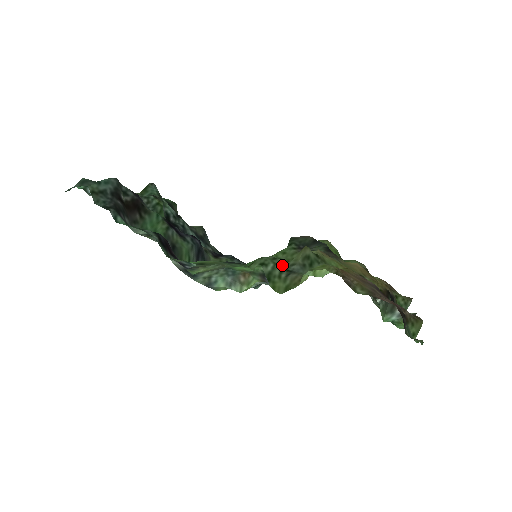
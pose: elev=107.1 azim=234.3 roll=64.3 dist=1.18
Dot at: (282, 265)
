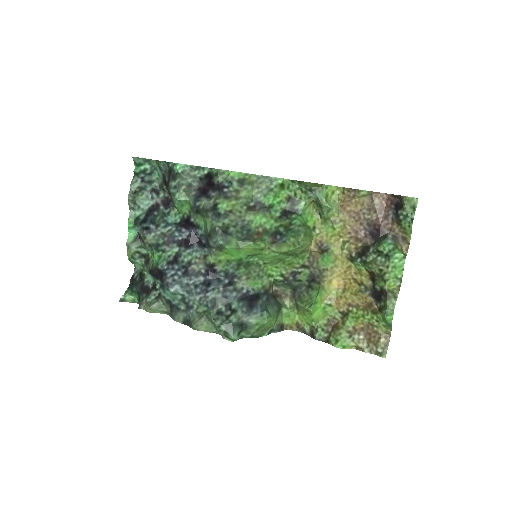
Dot at: (303, 192)
